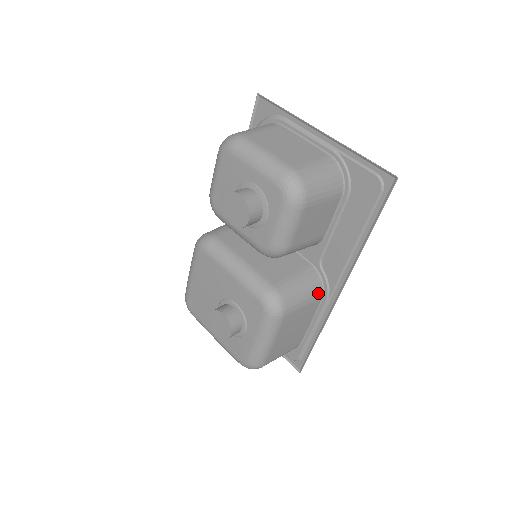
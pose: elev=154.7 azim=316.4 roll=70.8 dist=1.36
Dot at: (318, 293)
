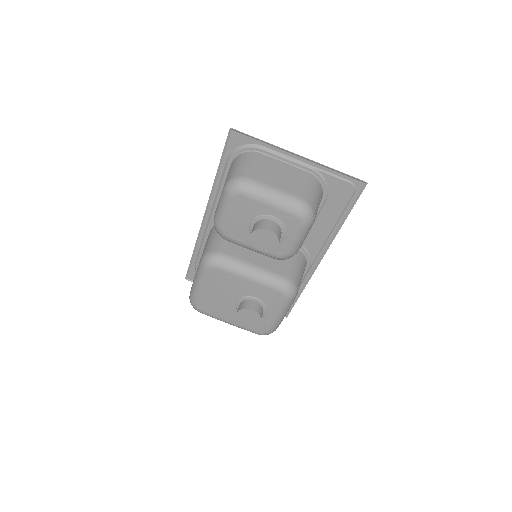
Dot at: (305, 265)
